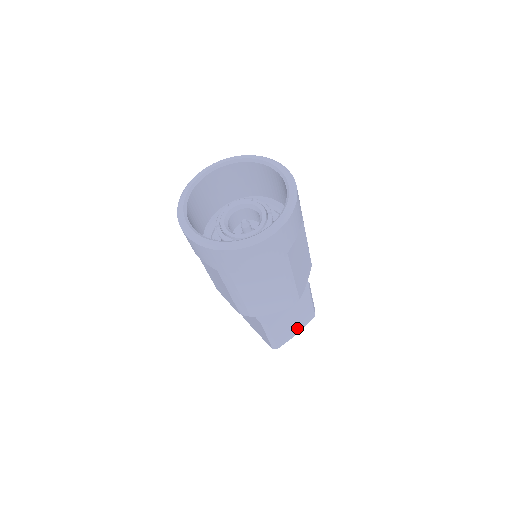
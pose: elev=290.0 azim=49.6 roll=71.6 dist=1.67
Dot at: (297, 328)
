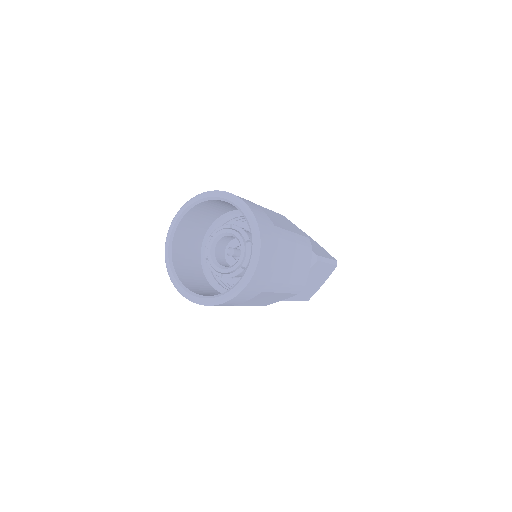
Dot at: (321, 282)
